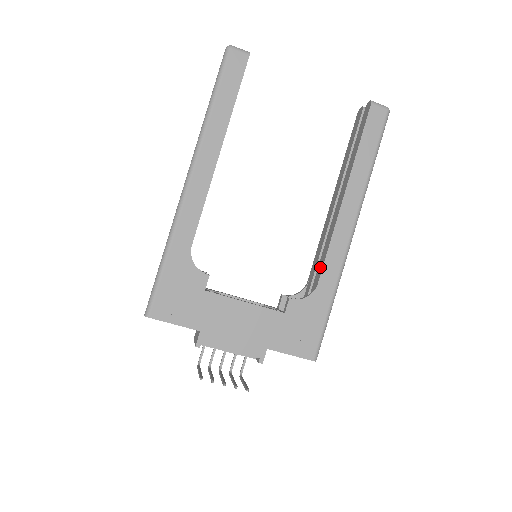
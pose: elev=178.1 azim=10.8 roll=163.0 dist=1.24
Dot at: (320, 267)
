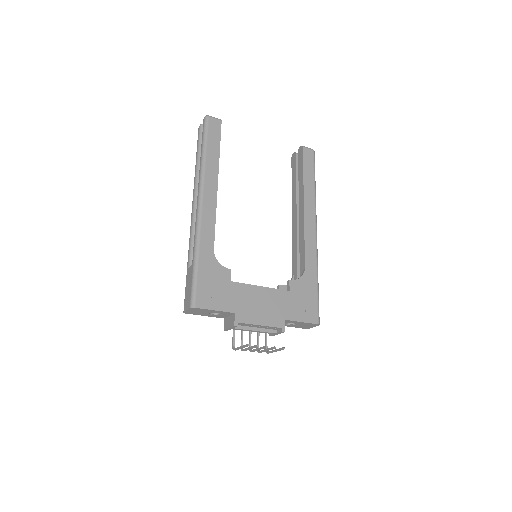
Dot at: (302, 256)
